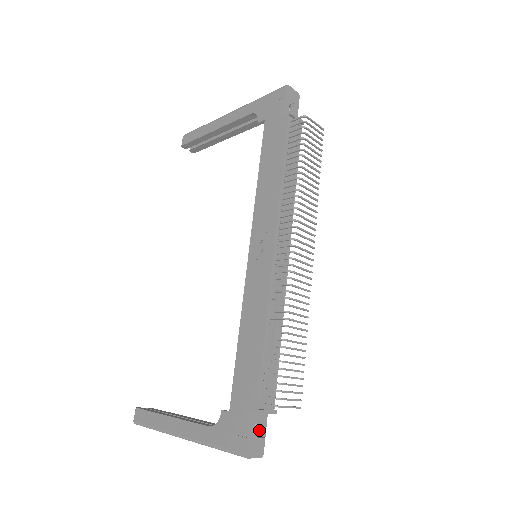
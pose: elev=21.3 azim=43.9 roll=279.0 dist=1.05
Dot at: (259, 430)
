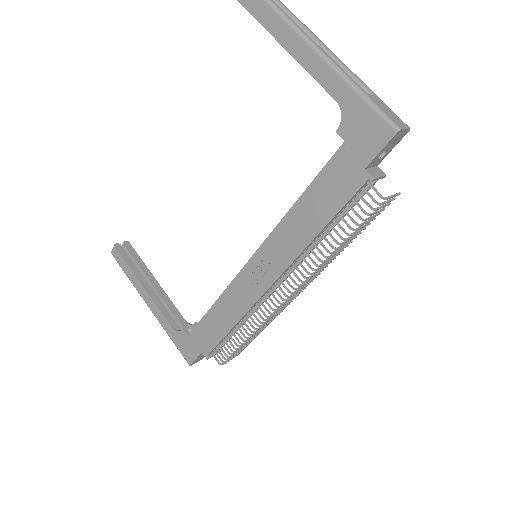
Dot at: occluded
